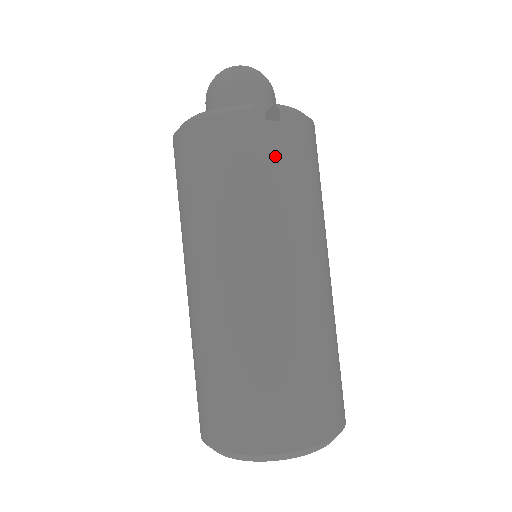
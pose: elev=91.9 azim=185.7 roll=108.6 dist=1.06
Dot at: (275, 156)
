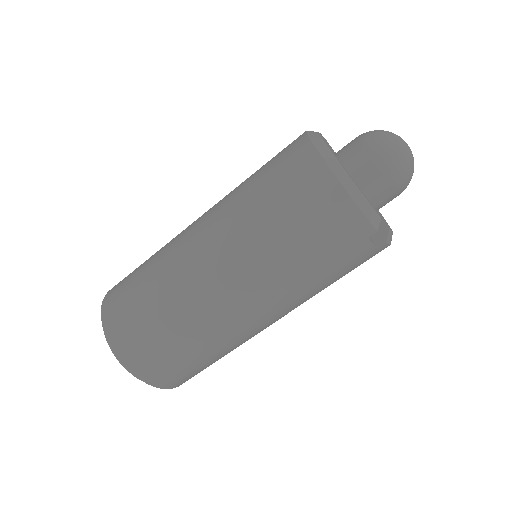
Dot at: (346, 263)
